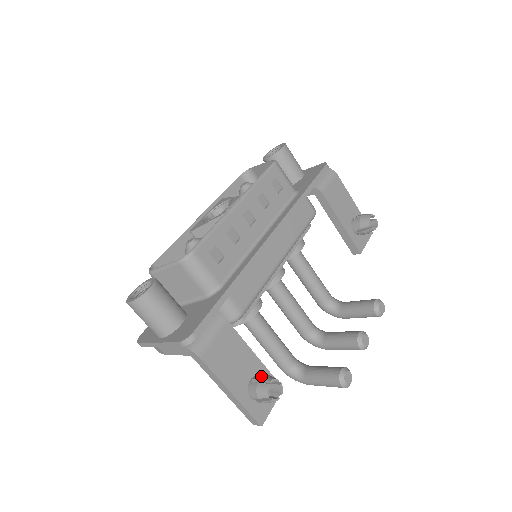
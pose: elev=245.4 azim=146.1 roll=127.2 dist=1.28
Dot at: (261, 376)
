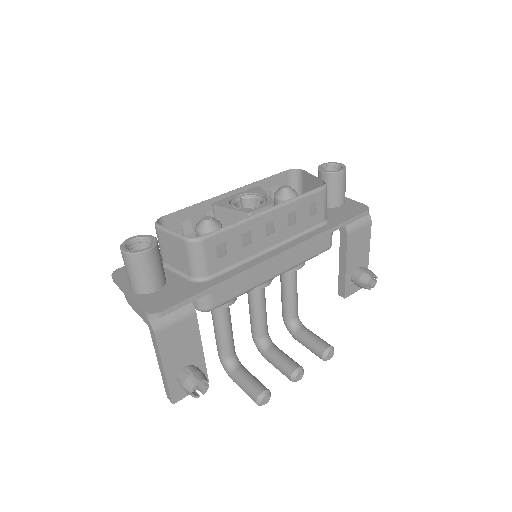
Dot at: (196, 370)
